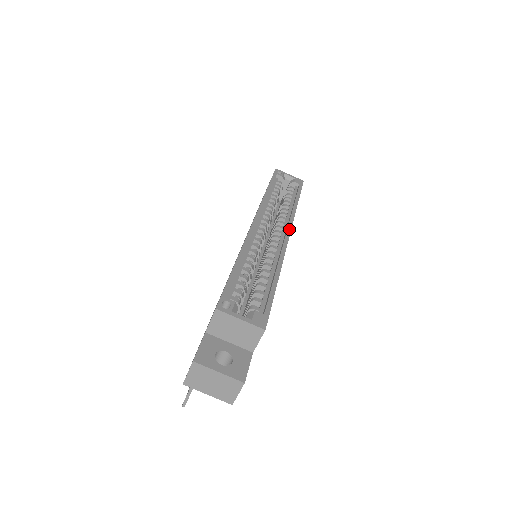
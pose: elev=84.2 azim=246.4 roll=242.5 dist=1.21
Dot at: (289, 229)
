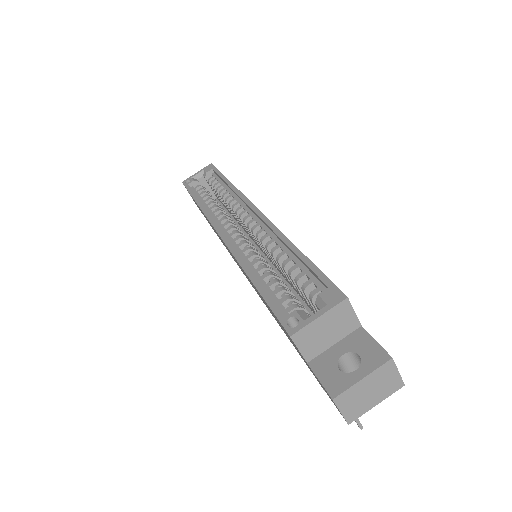
Dot at: (251, 205)
